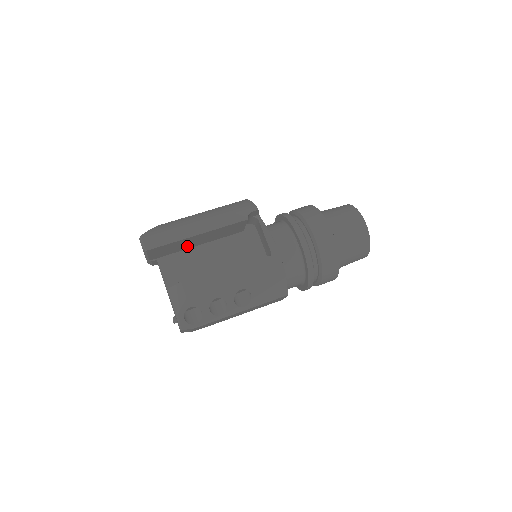
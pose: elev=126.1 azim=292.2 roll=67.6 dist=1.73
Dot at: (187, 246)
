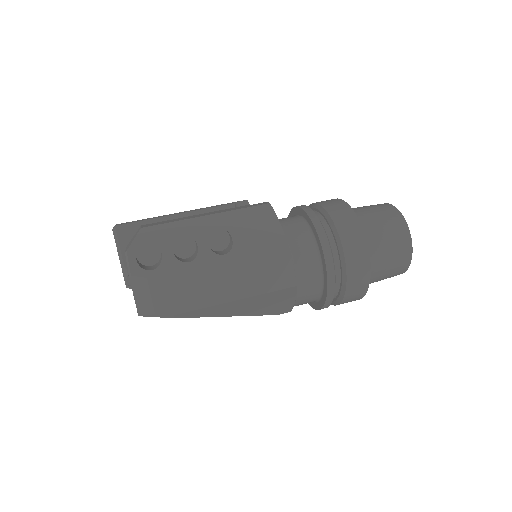
Dot at: occluded
